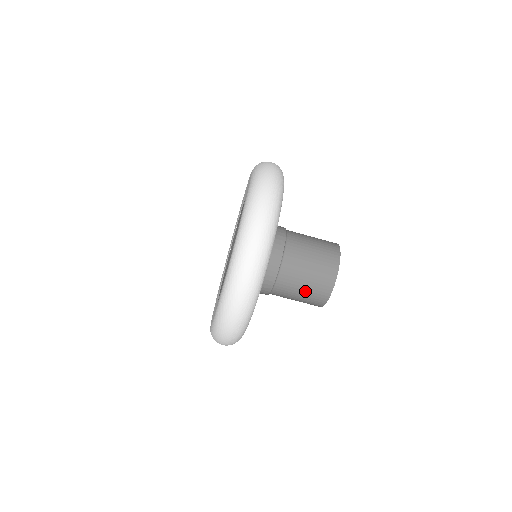
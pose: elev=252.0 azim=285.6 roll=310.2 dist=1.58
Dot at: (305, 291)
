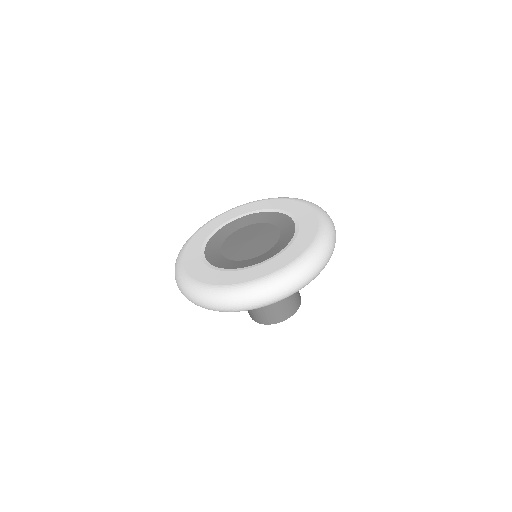
Dot at: occluded
